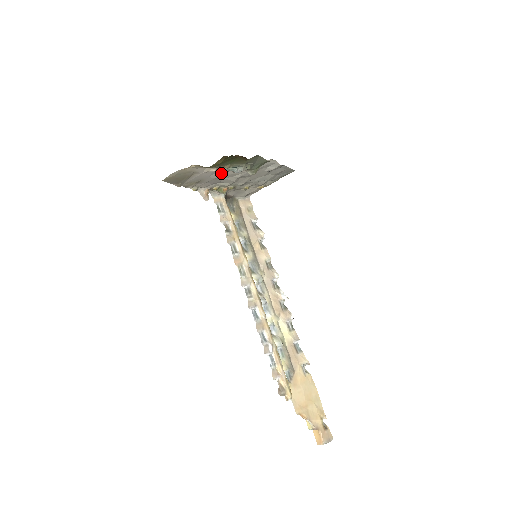
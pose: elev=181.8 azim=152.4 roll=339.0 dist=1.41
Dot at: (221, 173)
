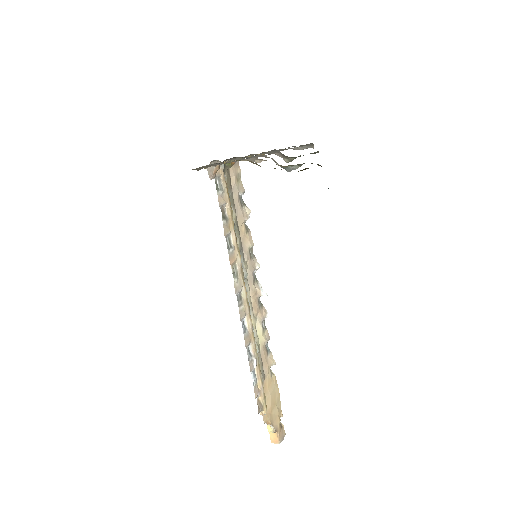
Dot at: (255, 157)
